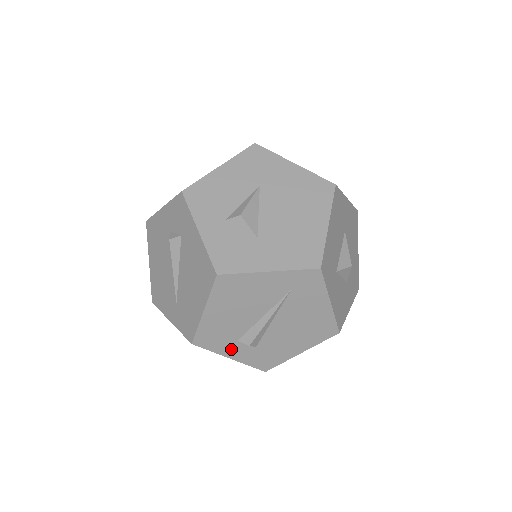
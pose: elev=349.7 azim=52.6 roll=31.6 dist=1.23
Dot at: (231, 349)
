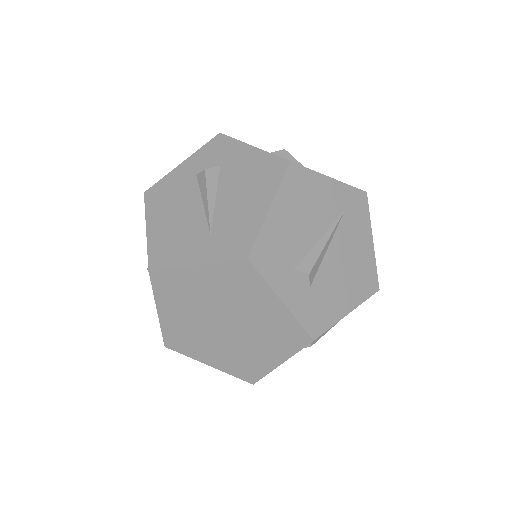
Dot at: (285, 283)
